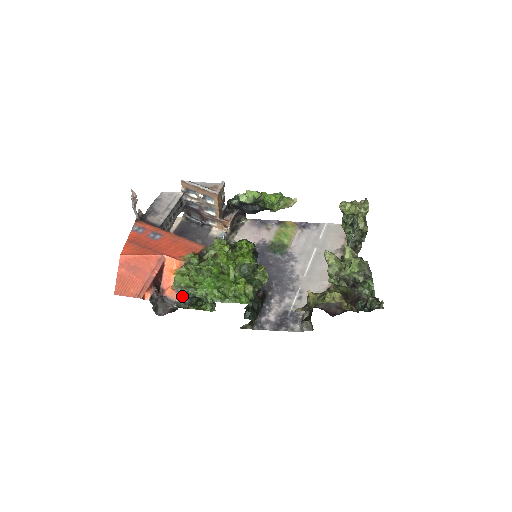
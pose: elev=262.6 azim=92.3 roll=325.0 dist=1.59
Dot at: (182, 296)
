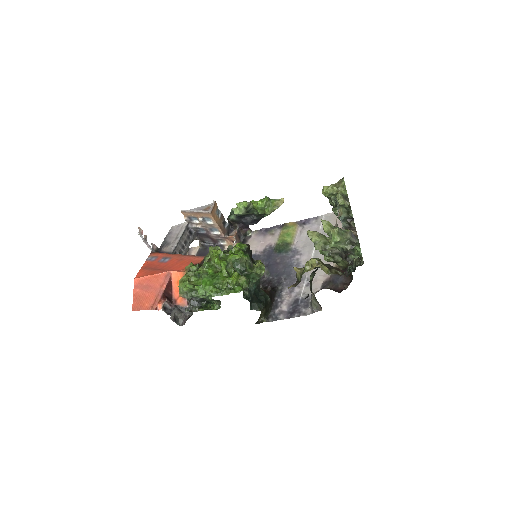
Dot at: (191, 302)
